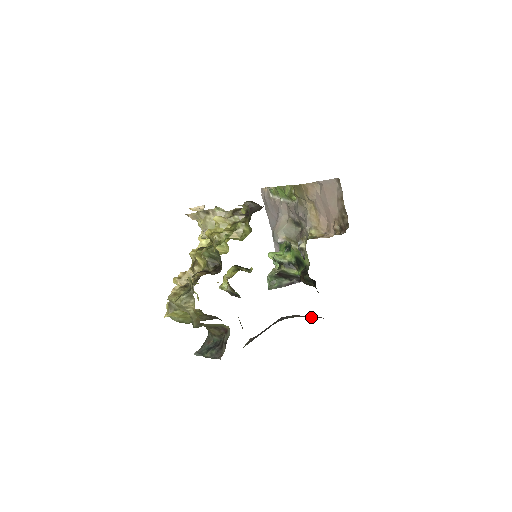
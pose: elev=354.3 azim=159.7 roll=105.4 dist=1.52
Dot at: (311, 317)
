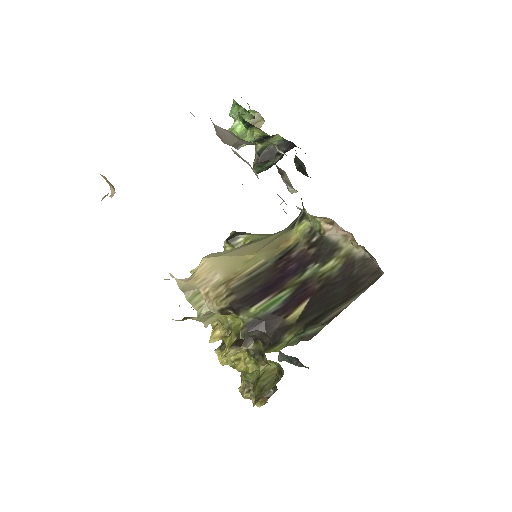
Dot at: occluded
